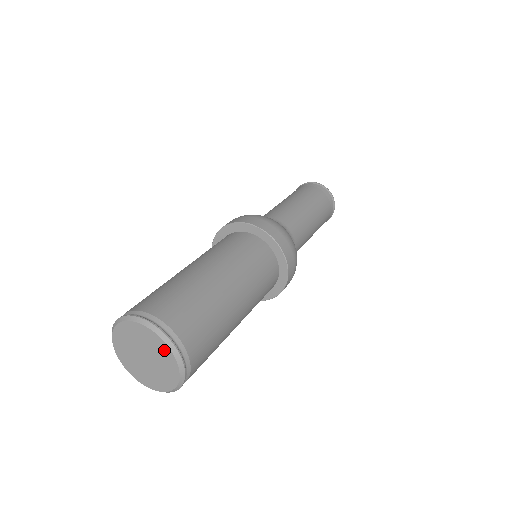
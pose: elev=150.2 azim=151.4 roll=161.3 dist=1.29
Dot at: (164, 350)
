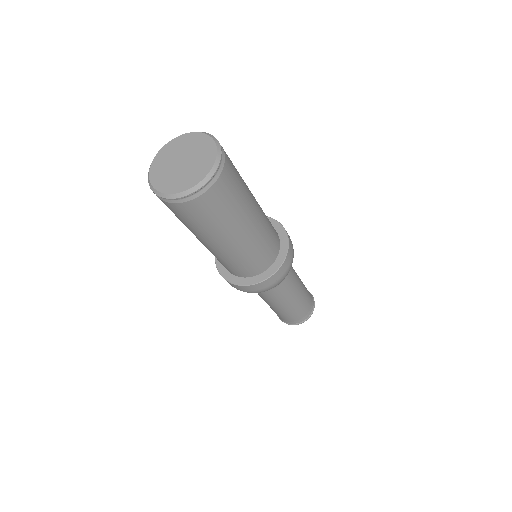
Dot at: (198, 138)
